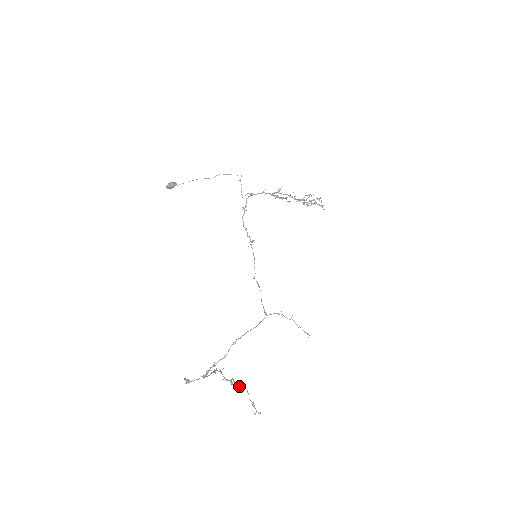
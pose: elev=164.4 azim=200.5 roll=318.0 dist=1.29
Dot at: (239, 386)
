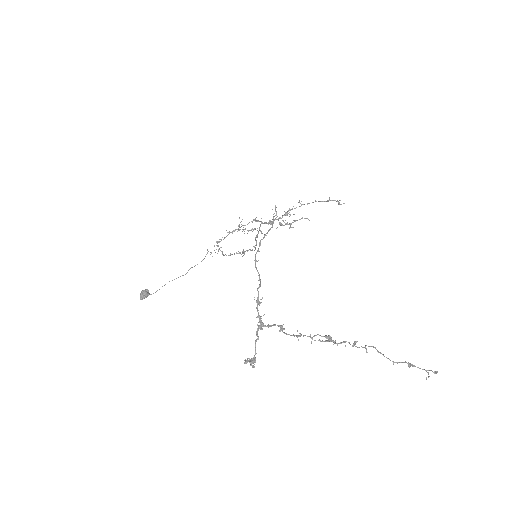
Dot at: (352, 346)
